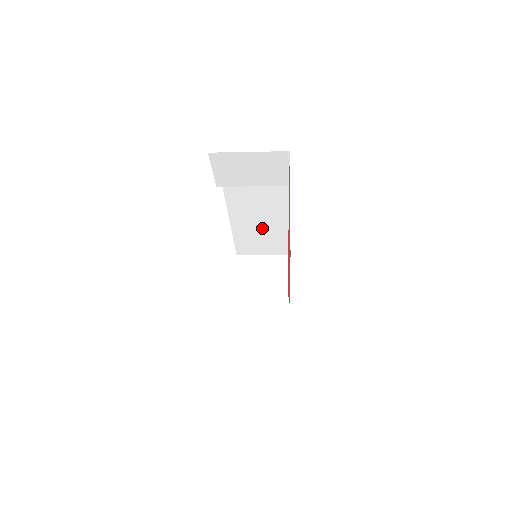
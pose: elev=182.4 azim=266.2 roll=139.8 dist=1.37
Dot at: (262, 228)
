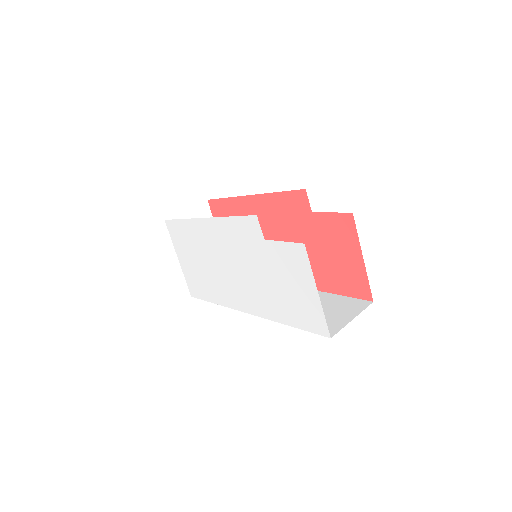
Dot at: occluded
